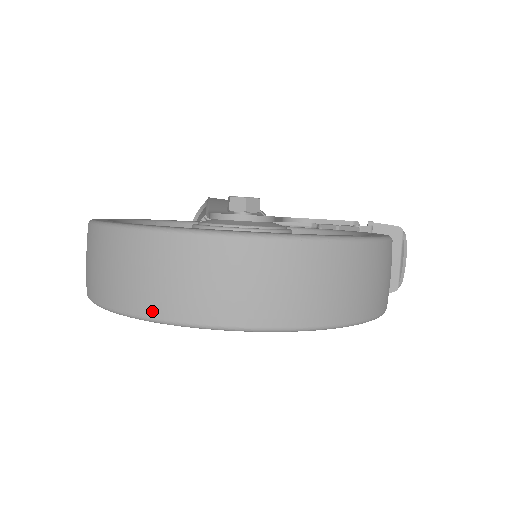
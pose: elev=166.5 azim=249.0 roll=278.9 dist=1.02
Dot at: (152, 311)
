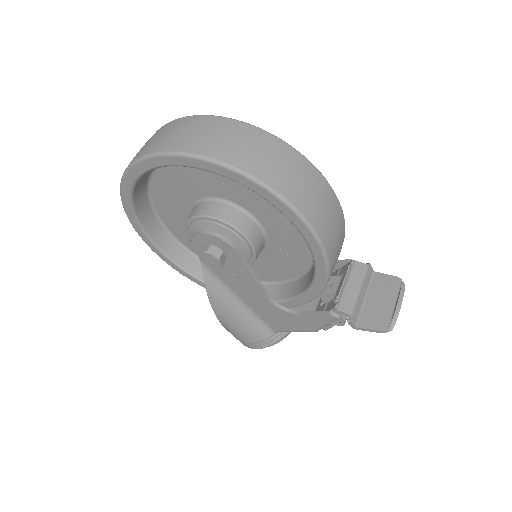
Dot at: (139, 156)
